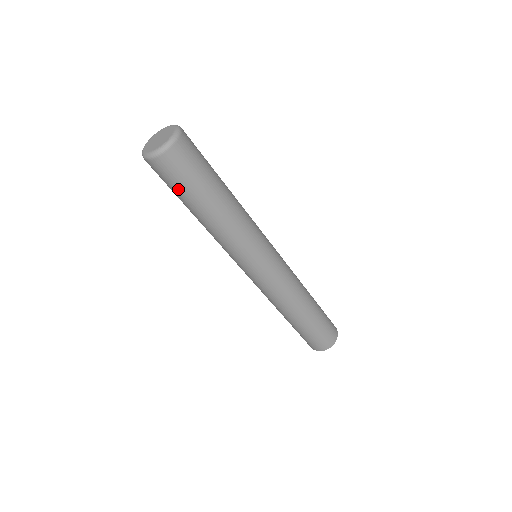
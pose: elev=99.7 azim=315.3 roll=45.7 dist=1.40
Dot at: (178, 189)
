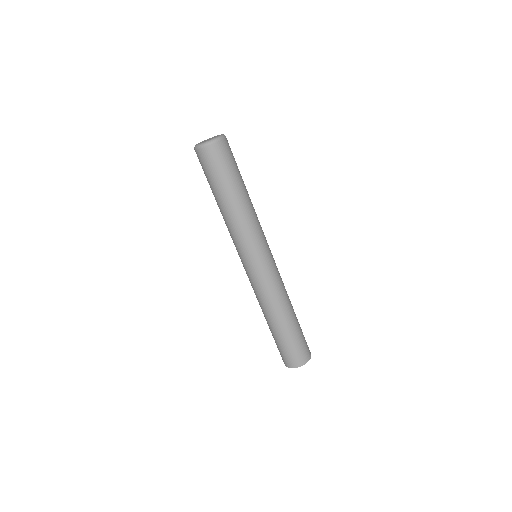
Dot at: (221, 172)
